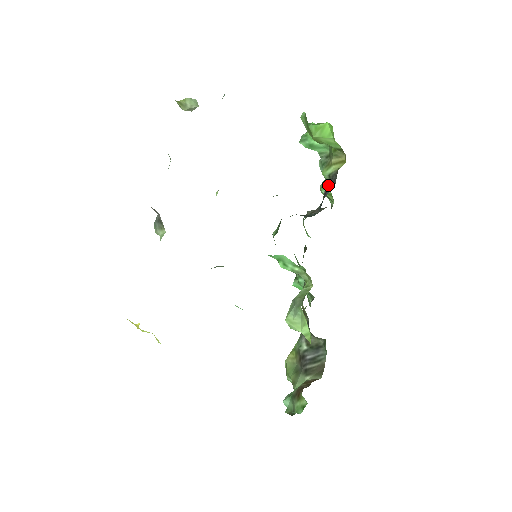
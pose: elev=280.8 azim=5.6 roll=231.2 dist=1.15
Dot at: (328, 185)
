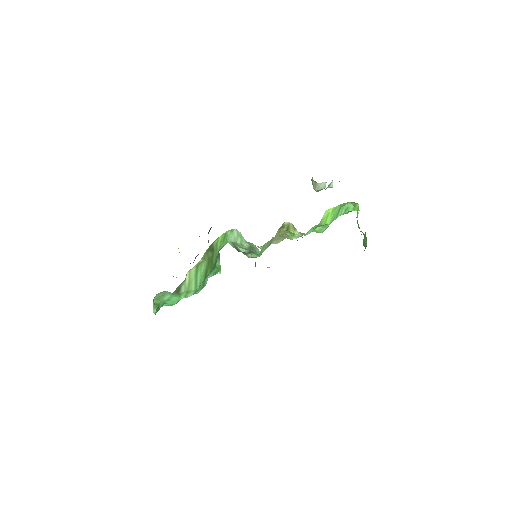
Dot at: occluded
